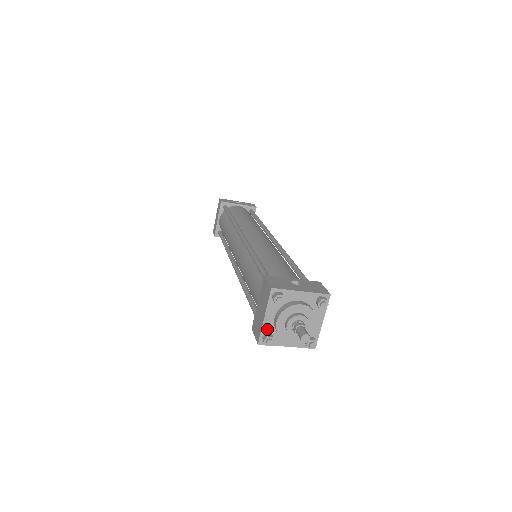
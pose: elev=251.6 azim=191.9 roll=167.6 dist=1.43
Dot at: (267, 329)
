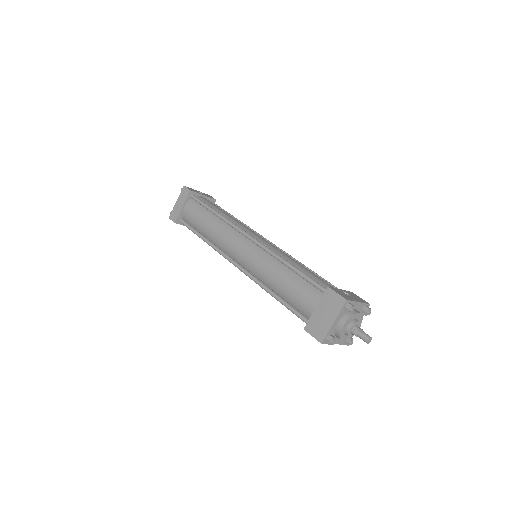
Dot at: (331, 331)
